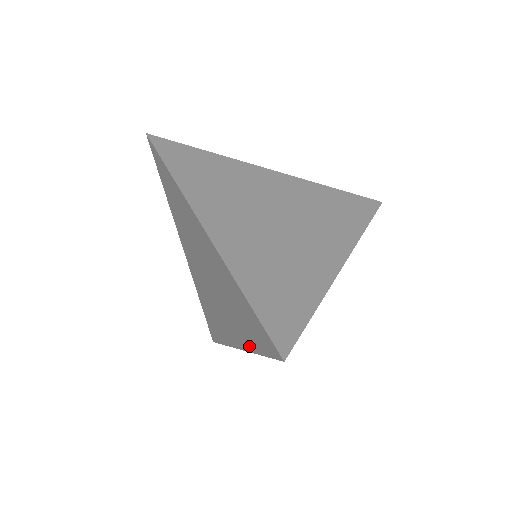
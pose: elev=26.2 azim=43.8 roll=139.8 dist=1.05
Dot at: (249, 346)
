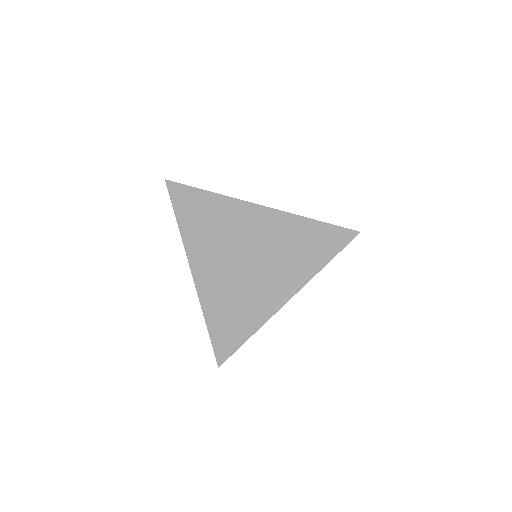
Dot at: occluded
